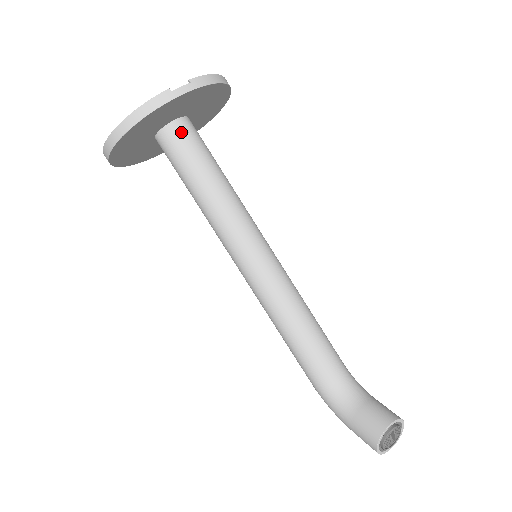
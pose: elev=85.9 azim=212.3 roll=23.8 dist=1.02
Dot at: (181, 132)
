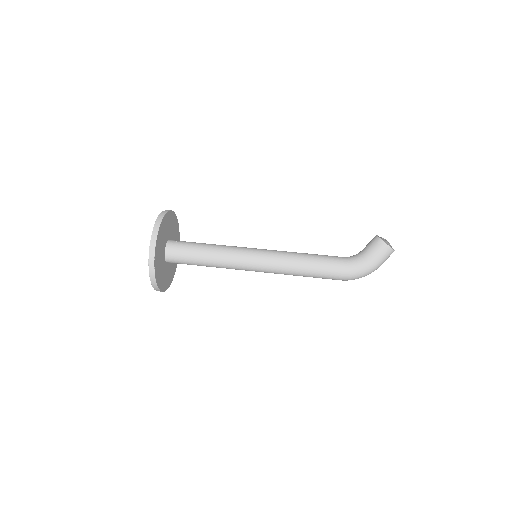
Dot at: (176, 241)
